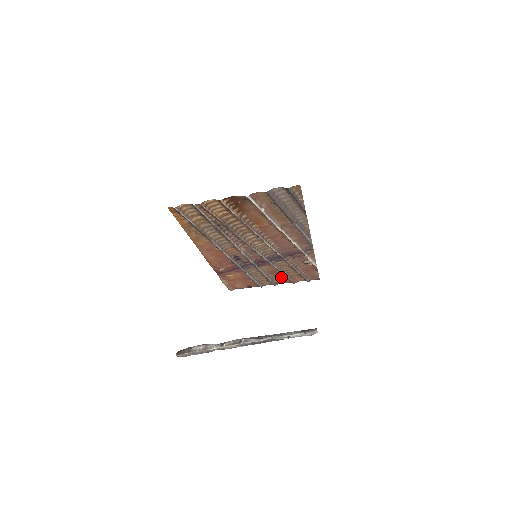
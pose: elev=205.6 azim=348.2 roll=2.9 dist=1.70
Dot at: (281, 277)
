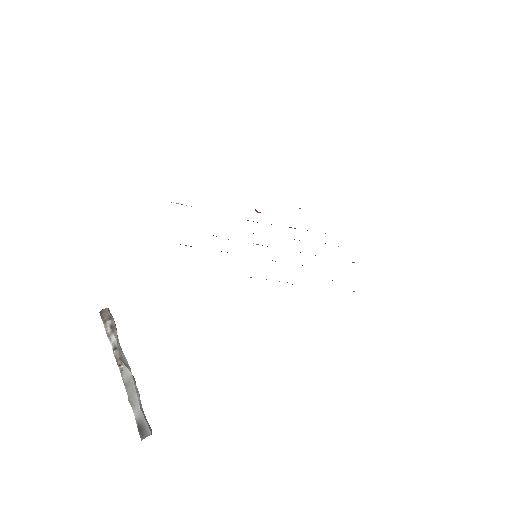
Dot at: occluded
